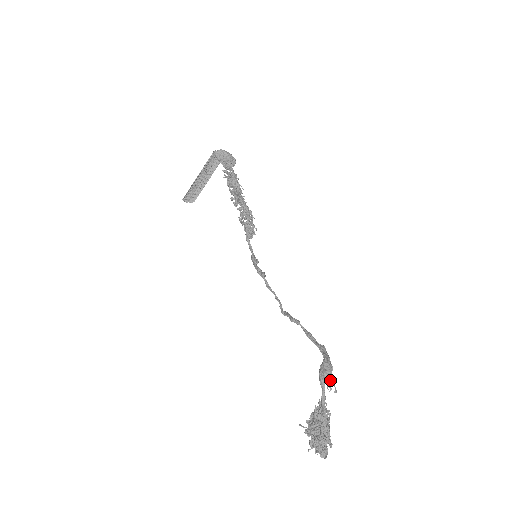
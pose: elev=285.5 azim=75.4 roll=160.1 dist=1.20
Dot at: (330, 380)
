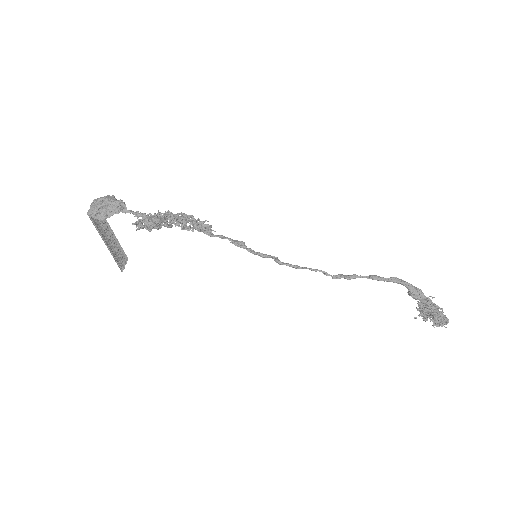
Dot at: (426, 298)
